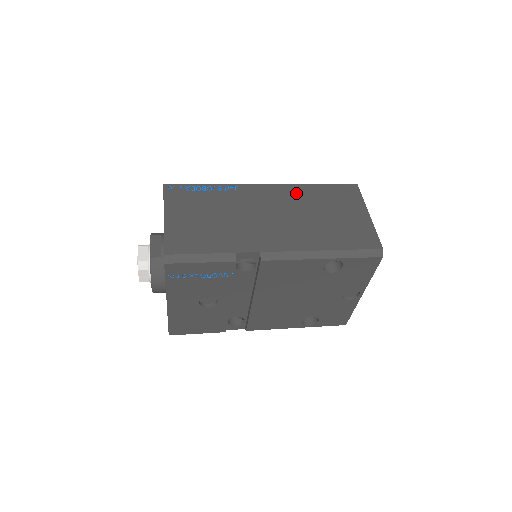
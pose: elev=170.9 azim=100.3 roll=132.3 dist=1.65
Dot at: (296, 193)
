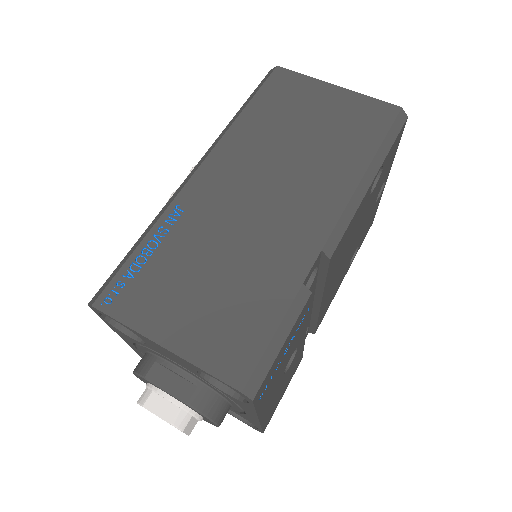
Dot at: (244, 141)
